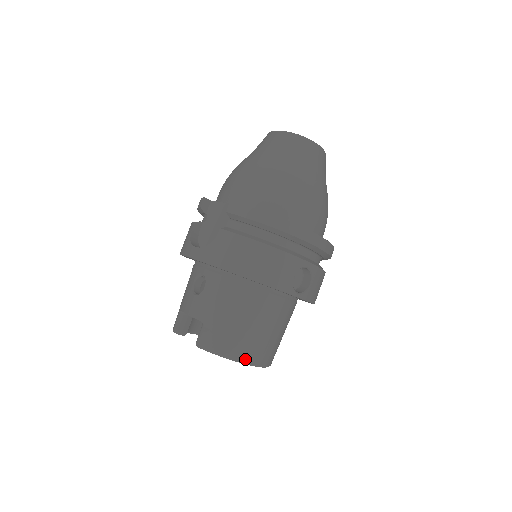
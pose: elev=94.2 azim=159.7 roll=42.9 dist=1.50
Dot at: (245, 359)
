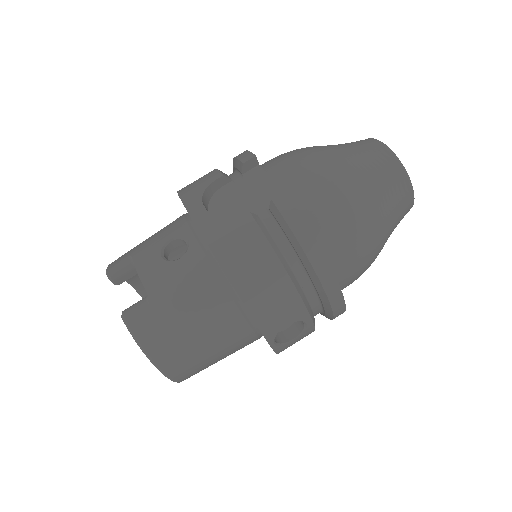
Dot at: (164, 368)
